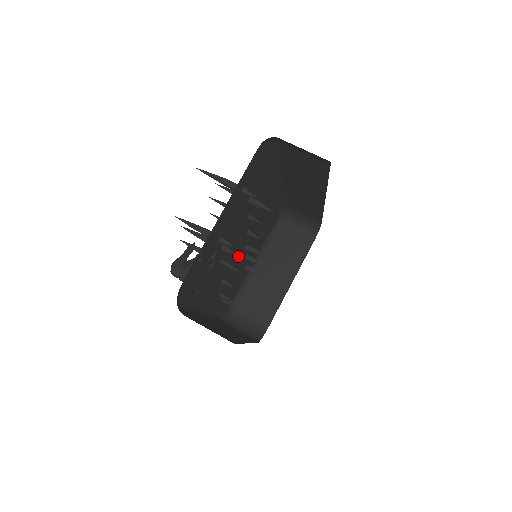
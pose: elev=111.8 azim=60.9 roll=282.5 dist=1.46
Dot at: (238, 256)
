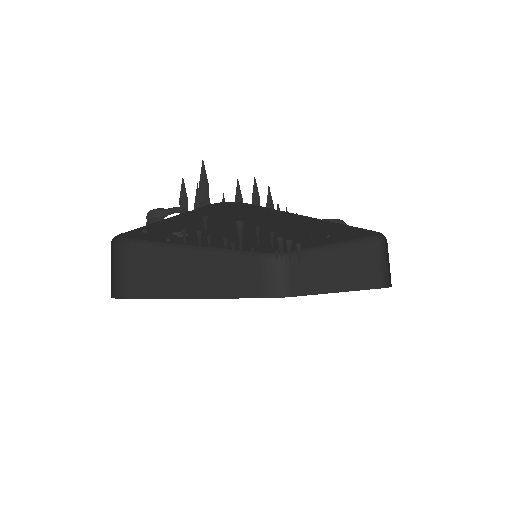
Dot at: (264, 238)
